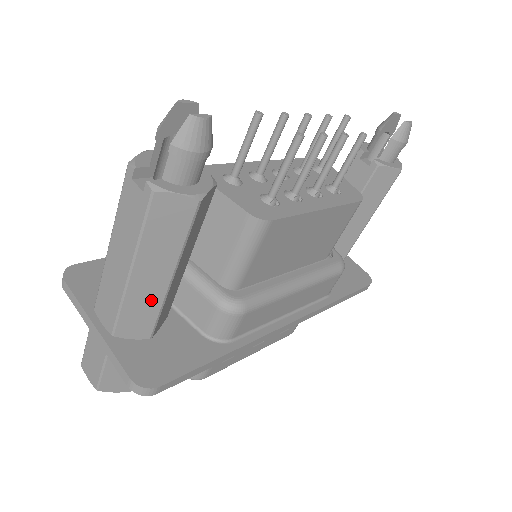
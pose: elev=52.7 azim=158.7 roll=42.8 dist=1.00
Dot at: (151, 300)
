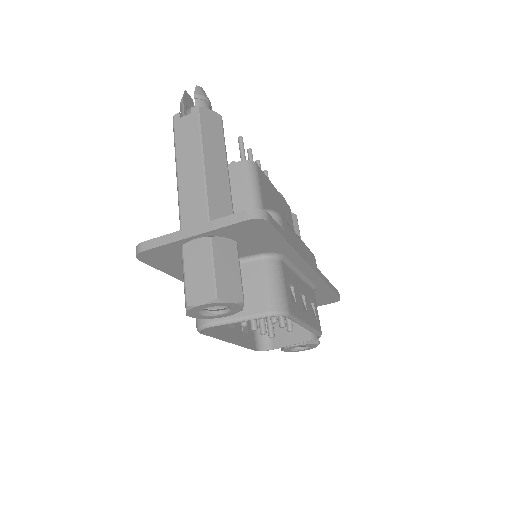
Dot at: (222, 187)
